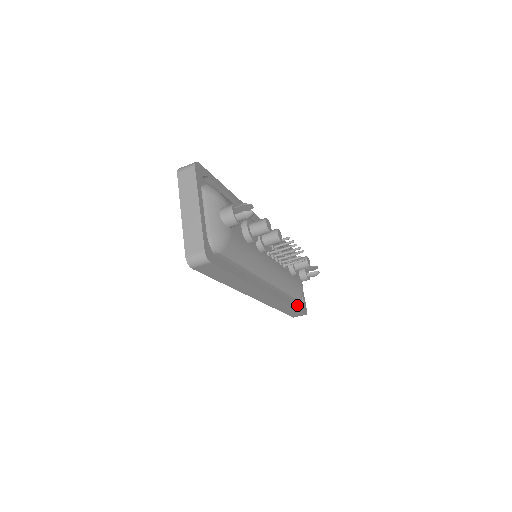
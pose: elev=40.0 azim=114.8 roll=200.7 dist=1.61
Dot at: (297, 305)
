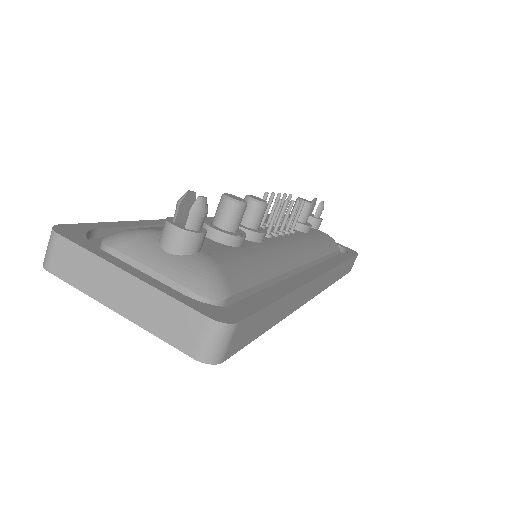
Dot at: (344, 255)
